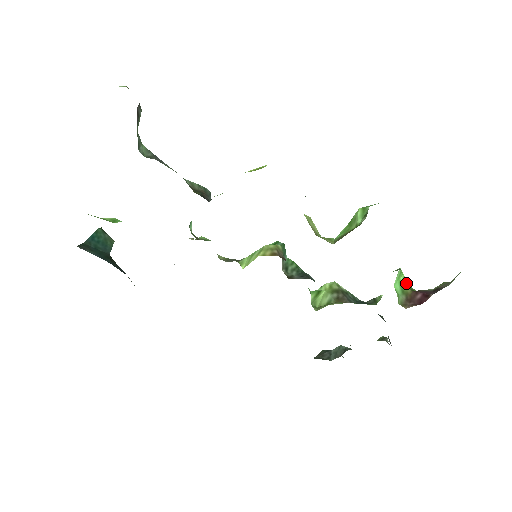
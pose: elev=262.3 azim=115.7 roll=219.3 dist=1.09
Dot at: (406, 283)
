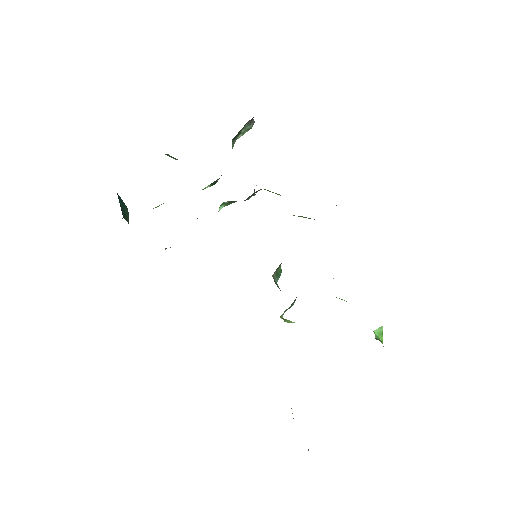
Dot at: occluded
